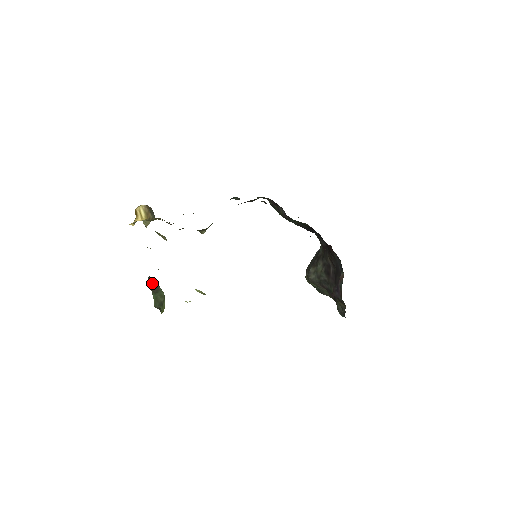
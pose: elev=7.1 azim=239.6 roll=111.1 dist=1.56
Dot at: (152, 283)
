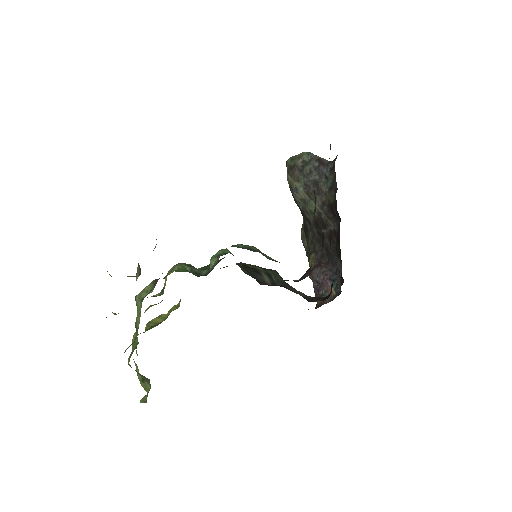
Dot at: occluded
